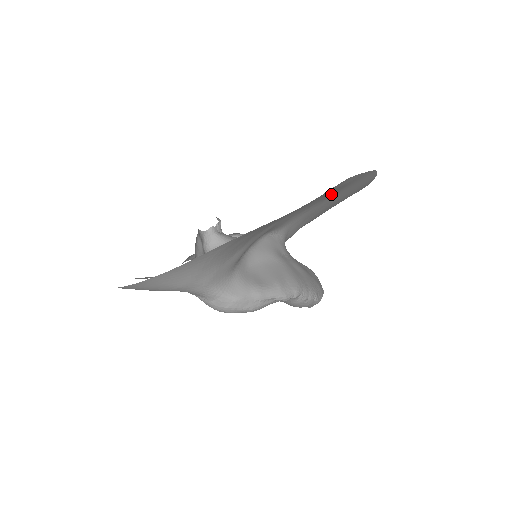
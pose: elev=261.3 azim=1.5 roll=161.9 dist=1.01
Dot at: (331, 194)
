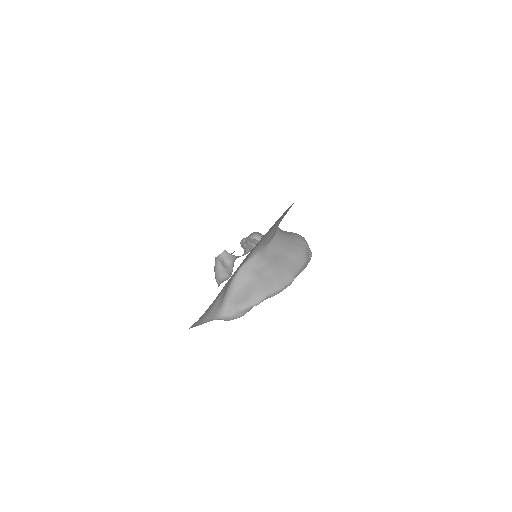
Dot at: occluded
